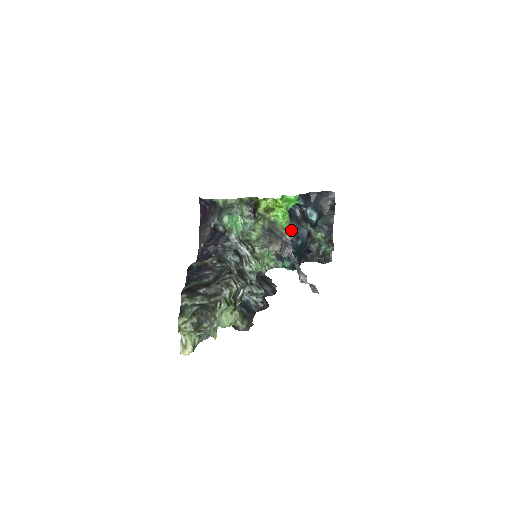
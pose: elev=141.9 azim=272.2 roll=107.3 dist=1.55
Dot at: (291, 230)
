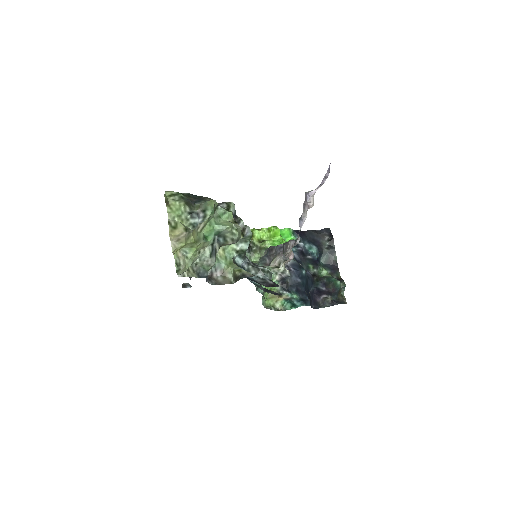
Dot at: occluded
